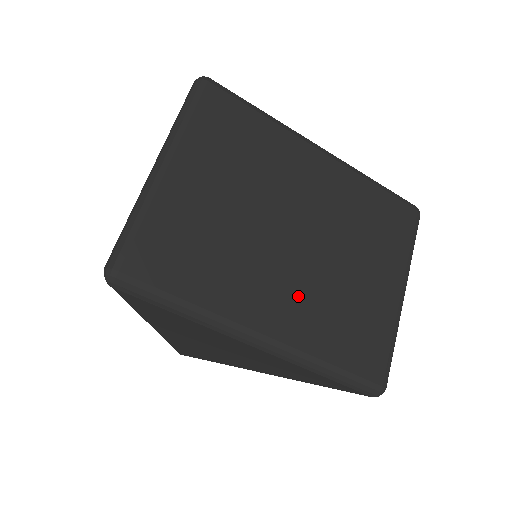
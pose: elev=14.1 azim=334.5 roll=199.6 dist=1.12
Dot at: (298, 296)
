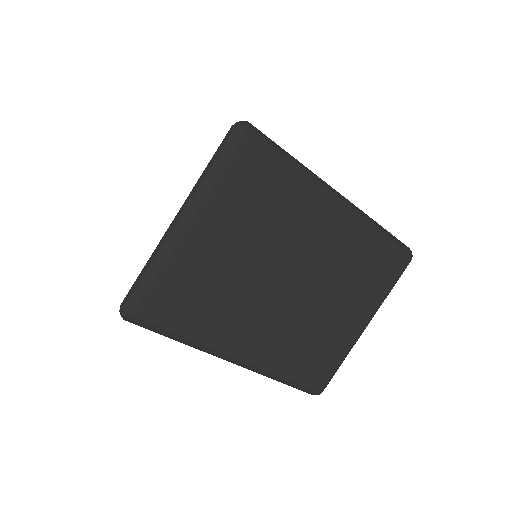
Dot at: (275, 331)
